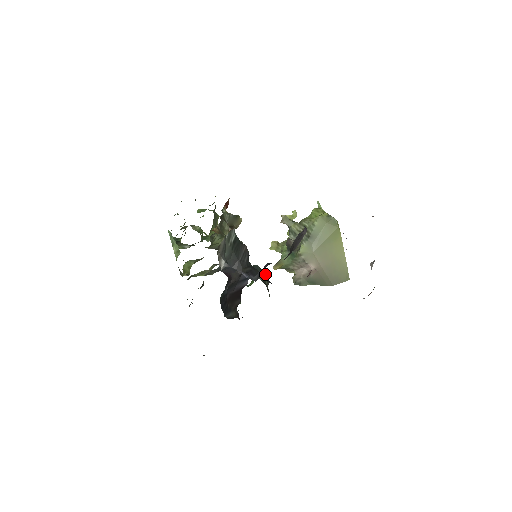
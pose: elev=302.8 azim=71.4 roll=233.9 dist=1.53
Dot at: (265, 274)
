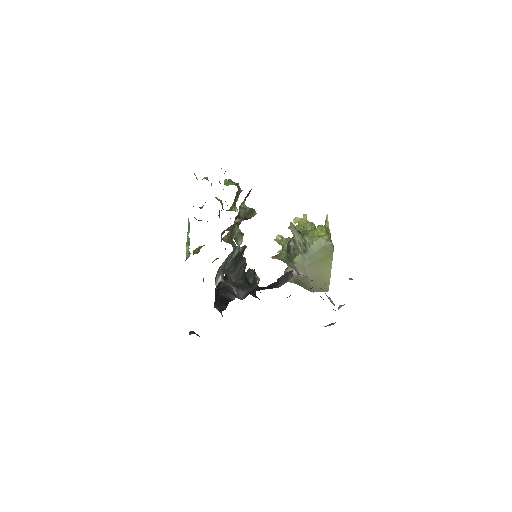
Dot at: occluded
